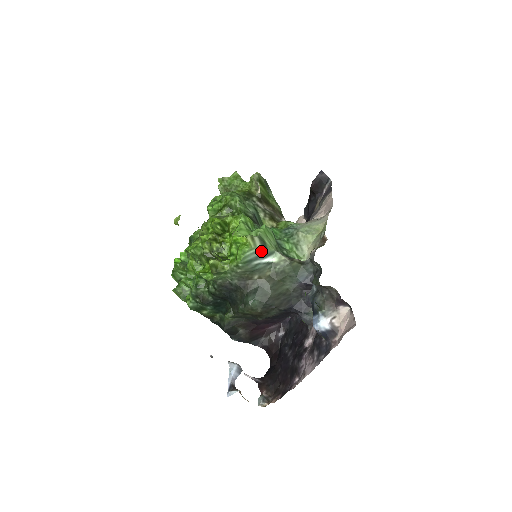
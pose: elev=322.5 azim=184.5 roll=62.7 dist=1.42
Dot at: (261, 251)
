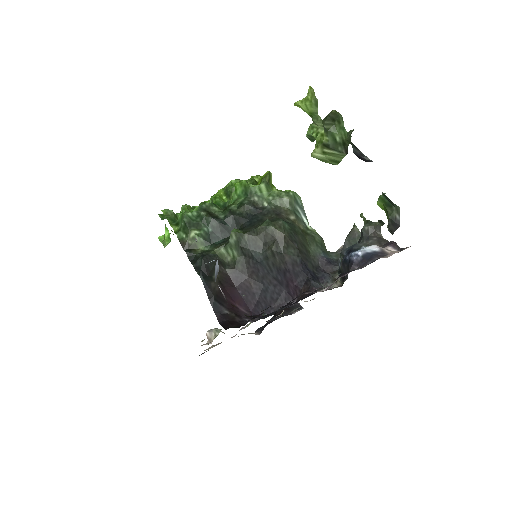
Dot at: (304, 210)
